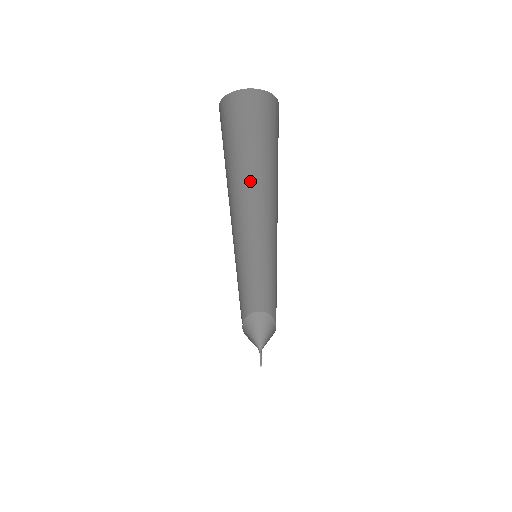
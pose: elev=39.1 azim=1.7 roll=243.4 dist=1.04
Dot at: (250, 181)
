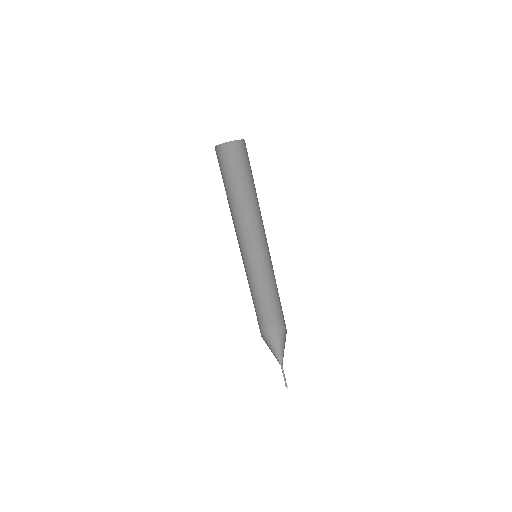
Dot at: (256, 201)
